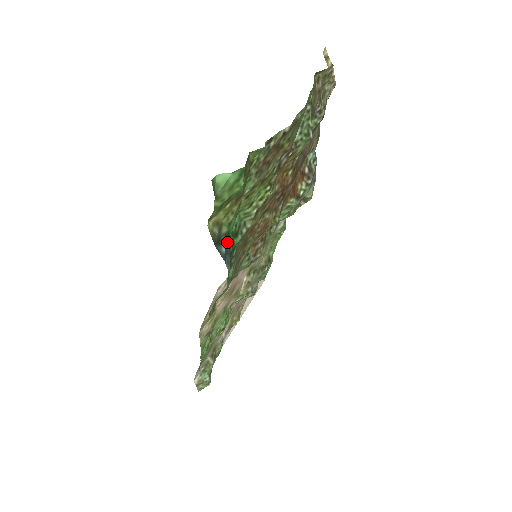
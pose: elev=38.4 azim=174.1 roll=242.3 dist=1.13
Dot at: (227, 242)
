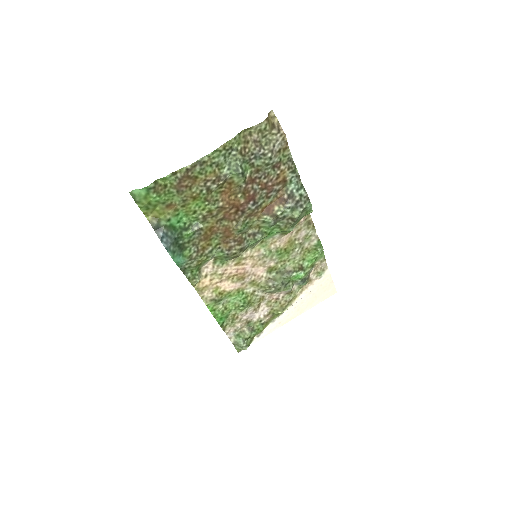
Dot at: (170, 231)
